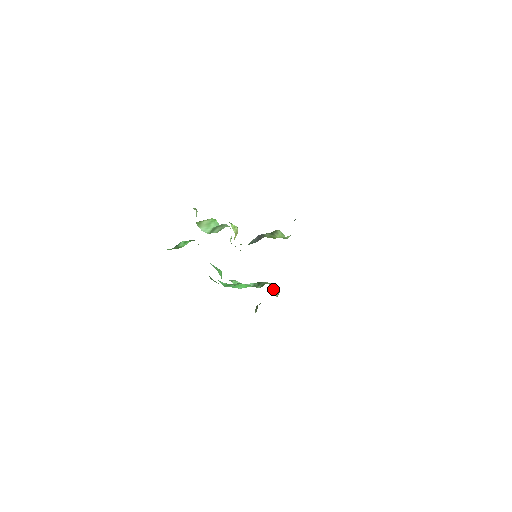
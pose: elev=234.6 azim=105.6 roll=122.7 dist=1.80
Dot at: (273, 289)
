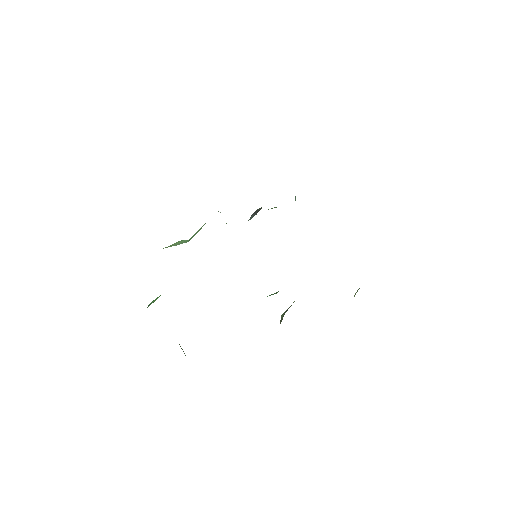
Dot at: occluded
